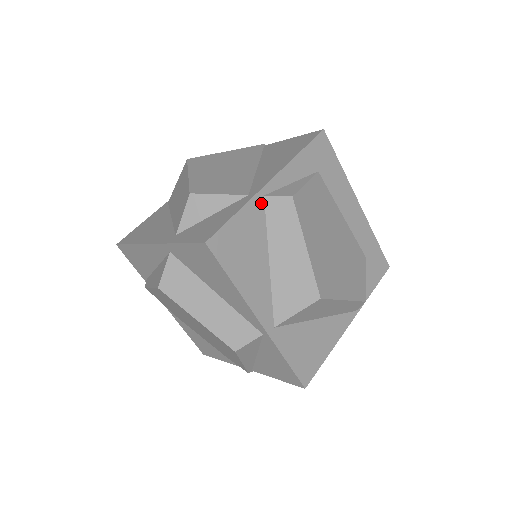
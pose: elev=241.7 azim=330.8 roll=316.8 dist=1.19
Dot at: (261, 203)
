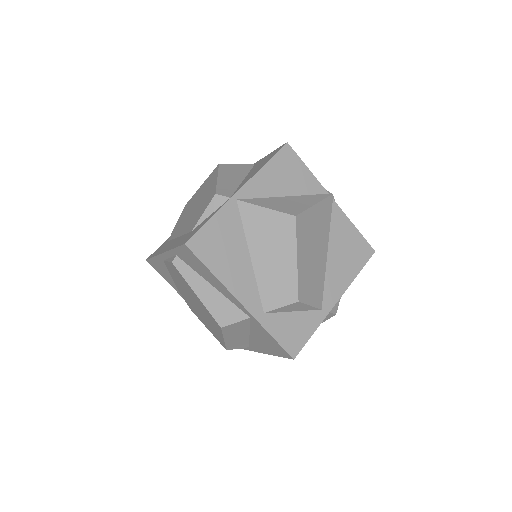
Dot at: occluded
